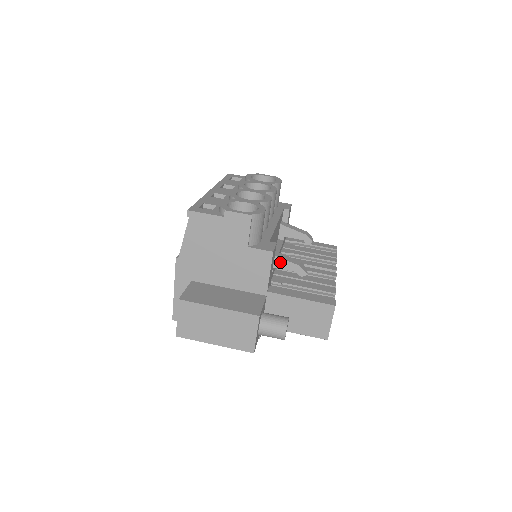
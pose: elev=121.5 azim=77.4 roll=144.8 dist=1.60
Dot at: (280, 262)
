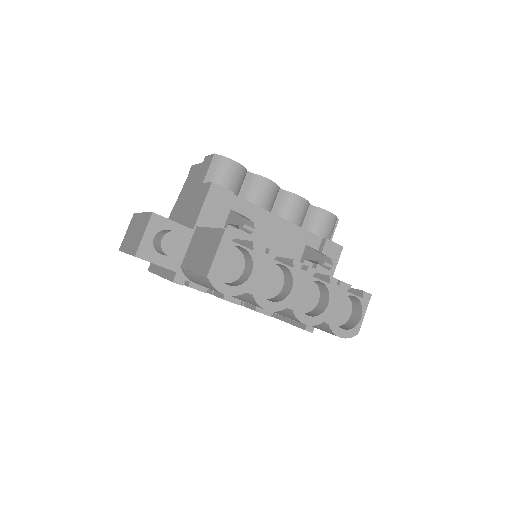
Dot at: (234, 217)
